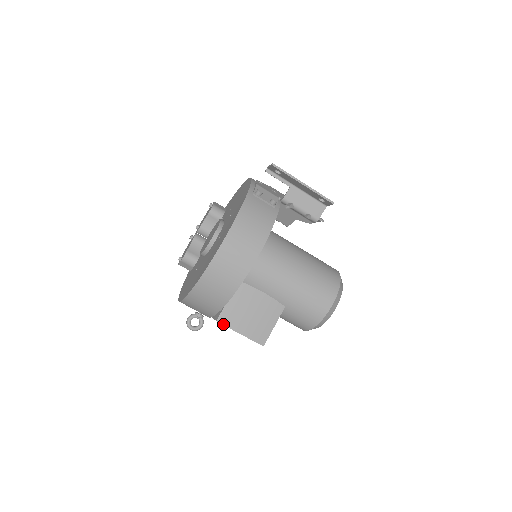
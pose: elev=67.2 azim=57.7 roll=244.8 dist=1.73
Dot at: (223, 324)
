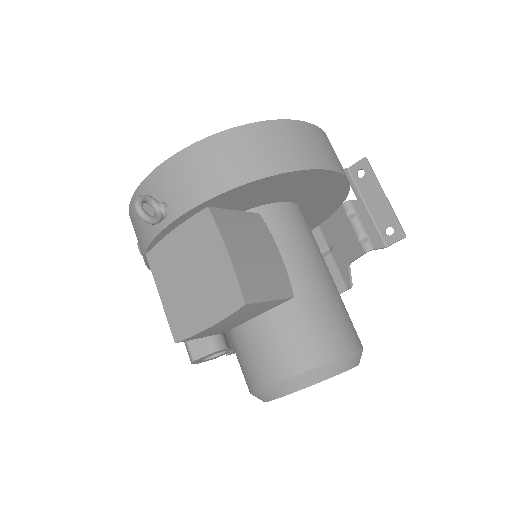
Dot at: (214, 218)
